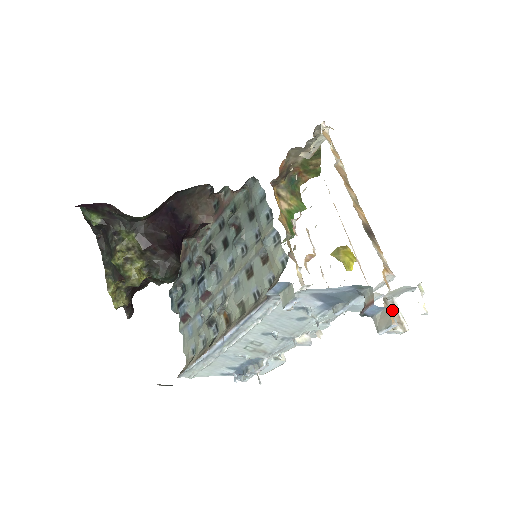
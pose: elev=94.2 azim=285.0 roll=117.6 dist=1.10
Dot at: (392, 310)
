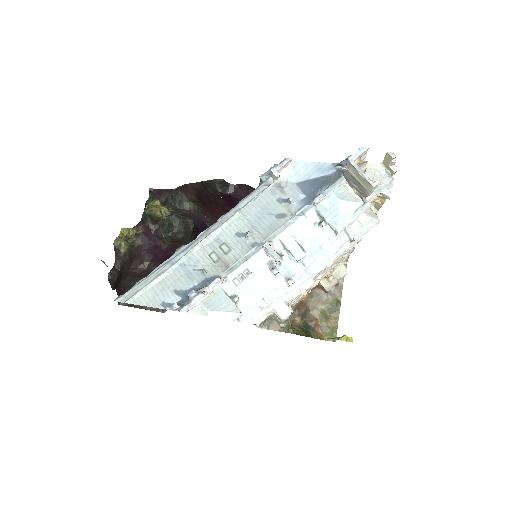
Dot at: occluded
